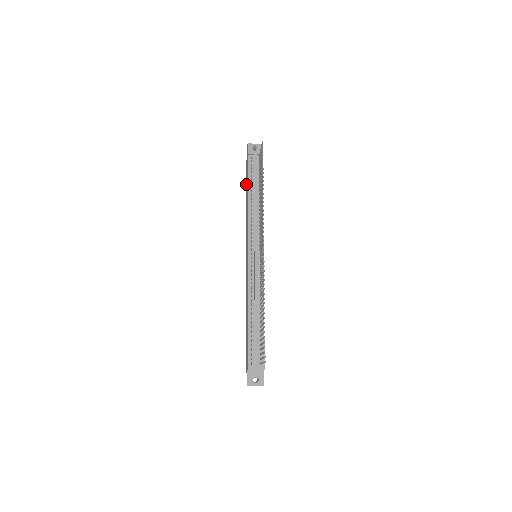
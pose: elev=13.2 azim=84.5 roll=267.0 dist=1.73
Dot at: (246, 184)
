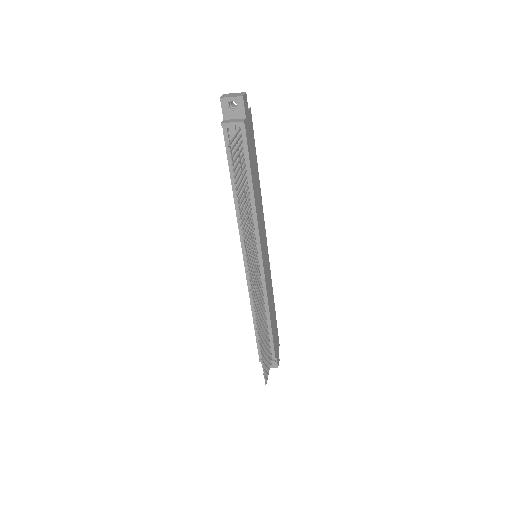
Dot at: occluded
